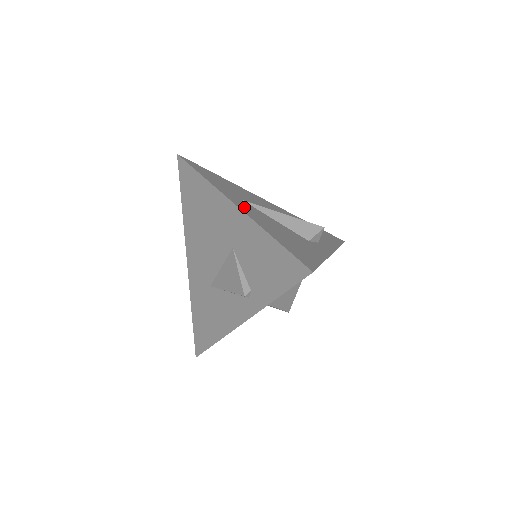
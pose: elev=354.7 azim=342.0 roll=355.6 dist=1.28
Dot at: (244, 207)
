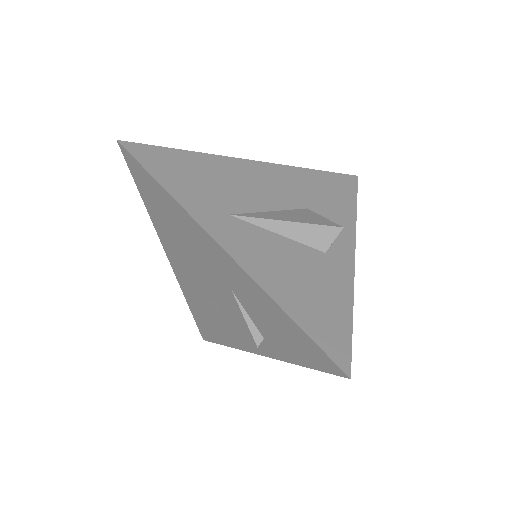
Dot at: (238, 245)
